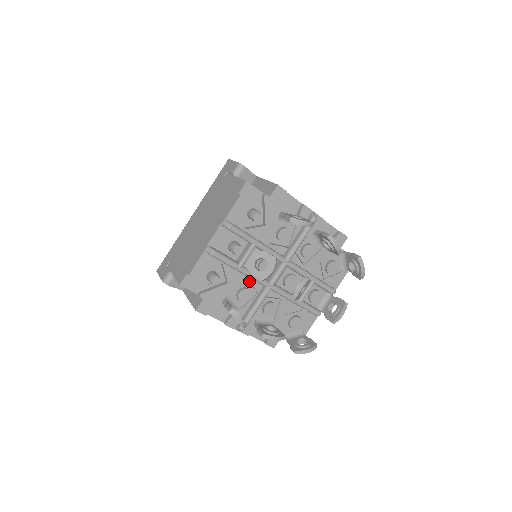
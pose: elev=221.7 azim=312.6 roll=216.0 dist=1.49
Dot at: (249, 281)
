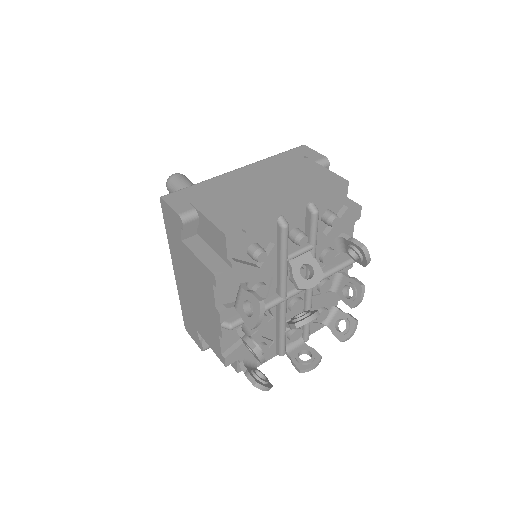
Dot at: (273, 280)
